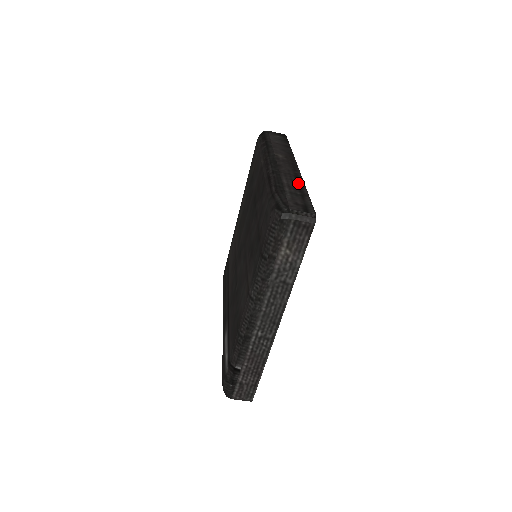
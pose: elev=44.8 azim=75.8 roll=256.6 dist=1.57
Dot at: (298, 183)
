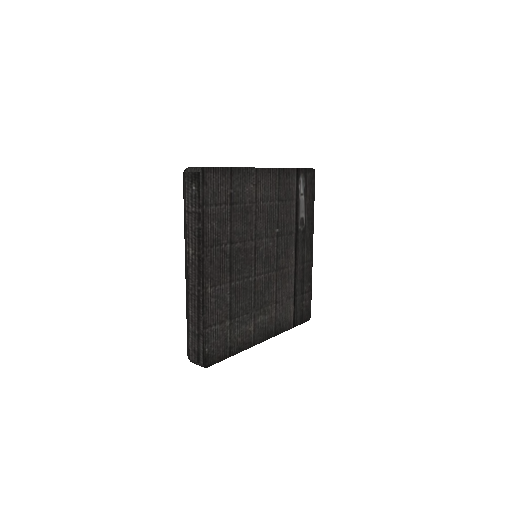
Dot at: (198, 312)
